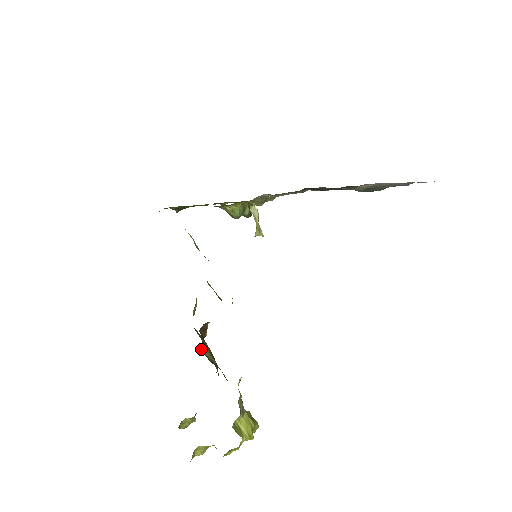
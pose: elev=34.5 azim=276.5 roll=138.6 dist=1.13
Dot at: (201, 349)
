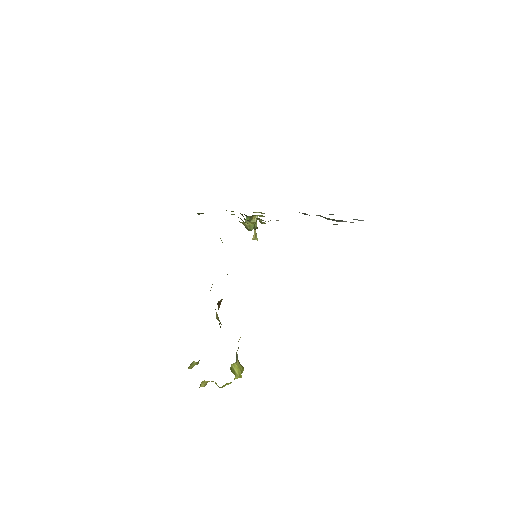
Dot at: (216, 316)
